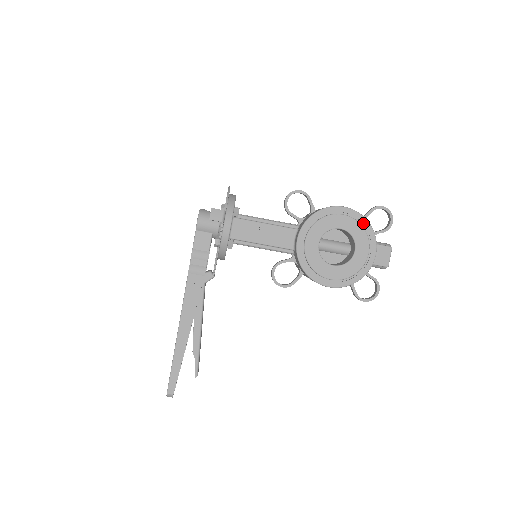
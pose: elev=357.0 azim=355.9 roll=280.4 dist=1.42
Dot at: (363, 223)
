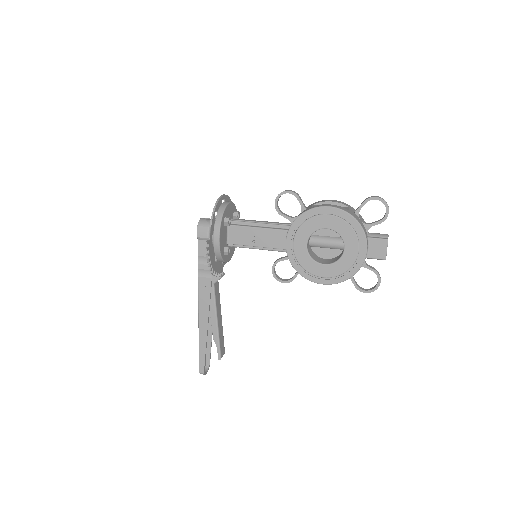
Dot at: (350, 221)
